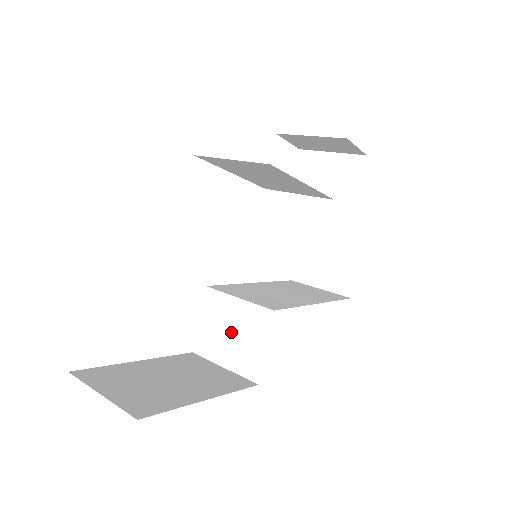
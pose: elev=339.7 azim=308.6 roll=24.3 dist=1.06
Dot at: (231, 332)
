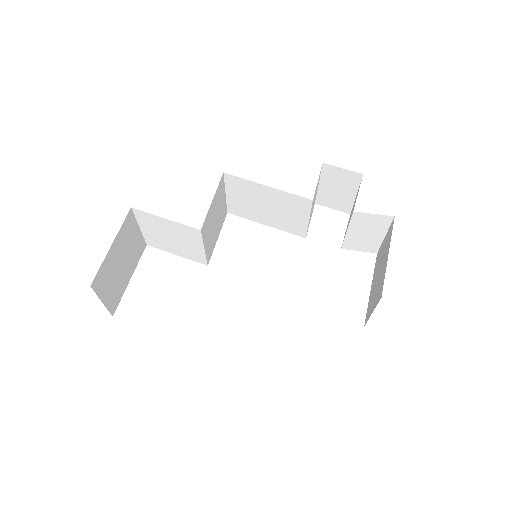
Dot at: occluded
